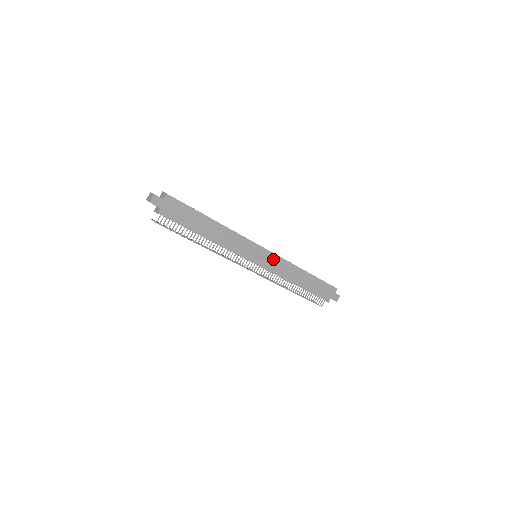
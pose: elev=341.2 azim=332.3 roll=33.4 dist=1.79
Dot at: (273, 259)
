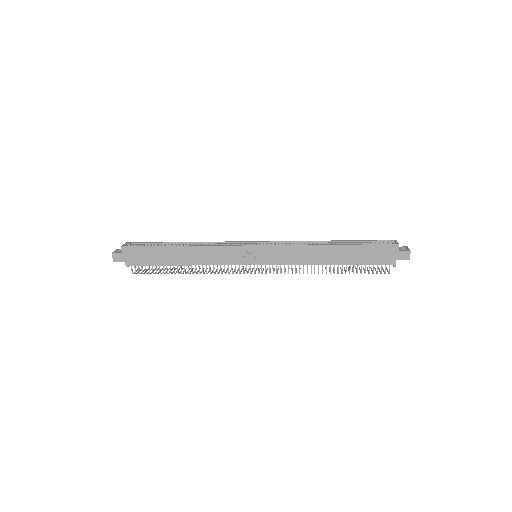
Dot at: (275, 252)
